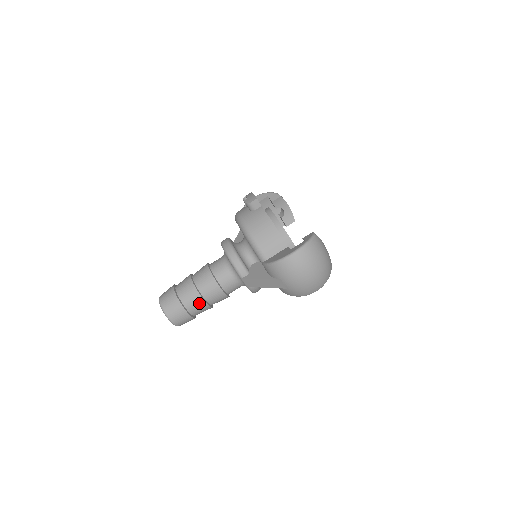
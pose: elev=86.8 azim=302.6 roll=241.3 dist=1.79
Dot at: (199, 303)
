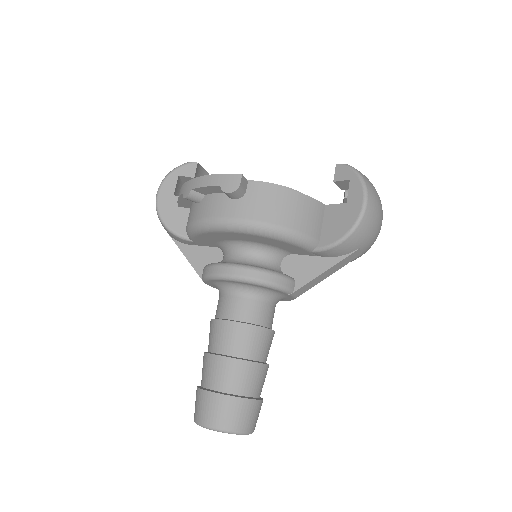
Dot at: (264, 374)
